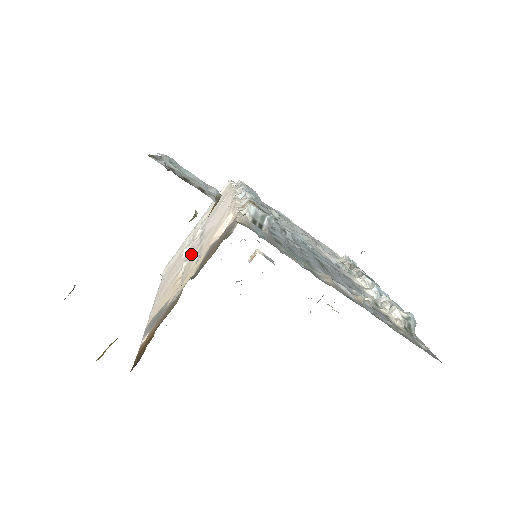
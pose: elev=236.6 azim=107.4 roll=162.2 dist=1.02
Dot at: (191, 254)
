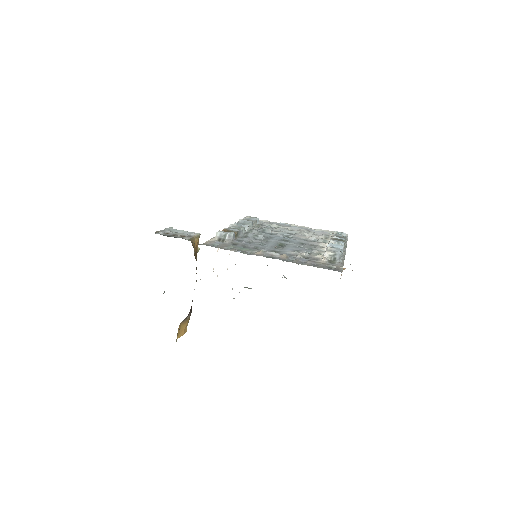
Dot at: occluded
